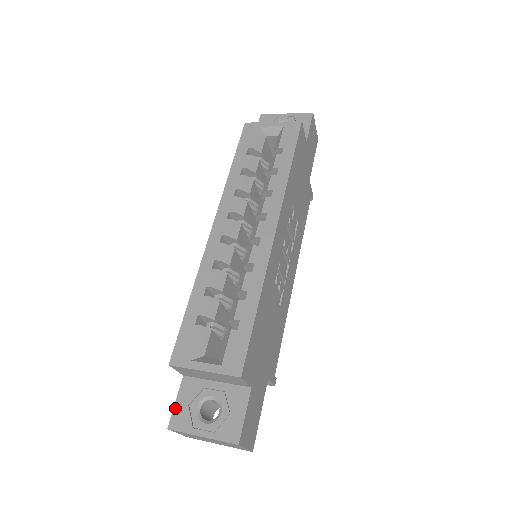
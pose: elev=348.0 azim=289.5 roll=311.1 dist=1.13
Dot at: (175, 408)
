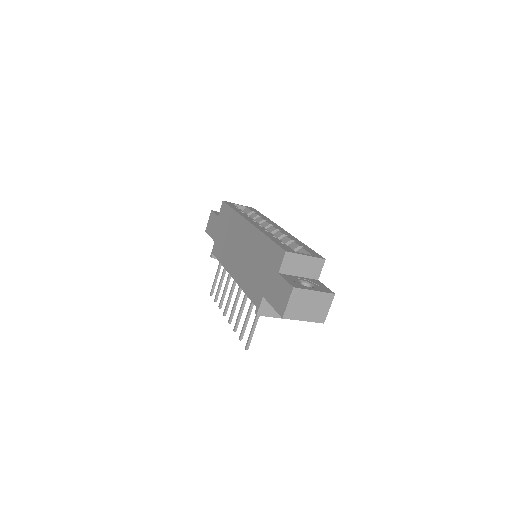
Dot at: (288, 281)
